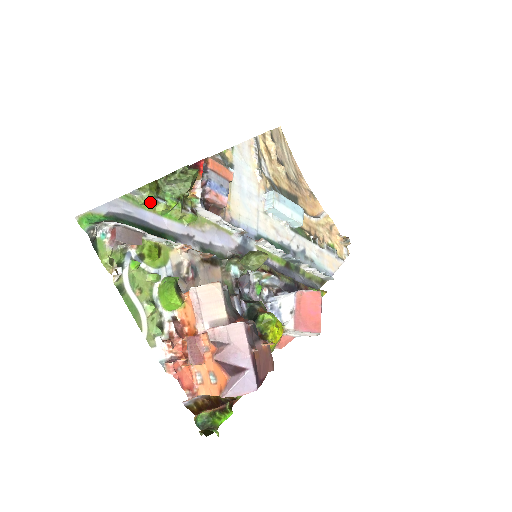
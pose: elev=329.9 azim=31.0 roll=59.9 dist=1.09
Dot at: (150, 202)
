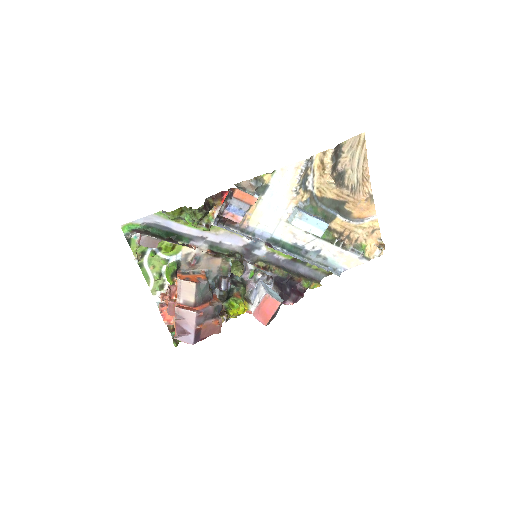
Dot at: (174, 219)
